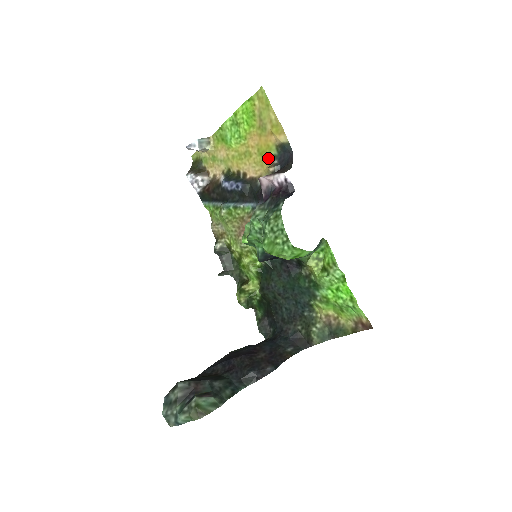
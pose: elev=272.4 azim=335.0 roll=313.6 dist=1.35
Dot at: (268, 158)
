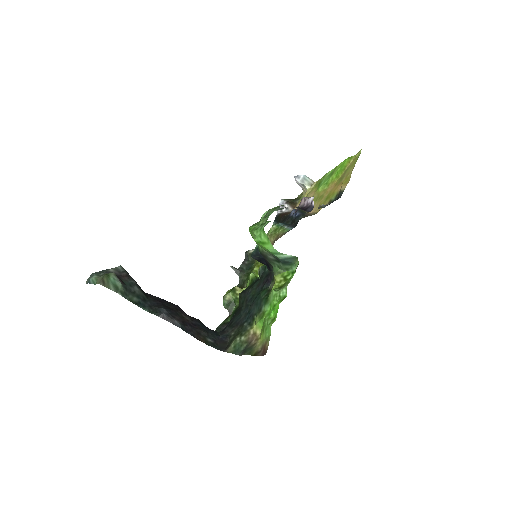
Dot at: (327, 202)
